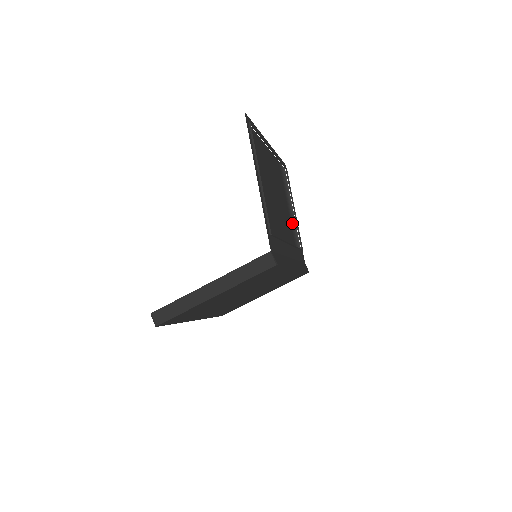
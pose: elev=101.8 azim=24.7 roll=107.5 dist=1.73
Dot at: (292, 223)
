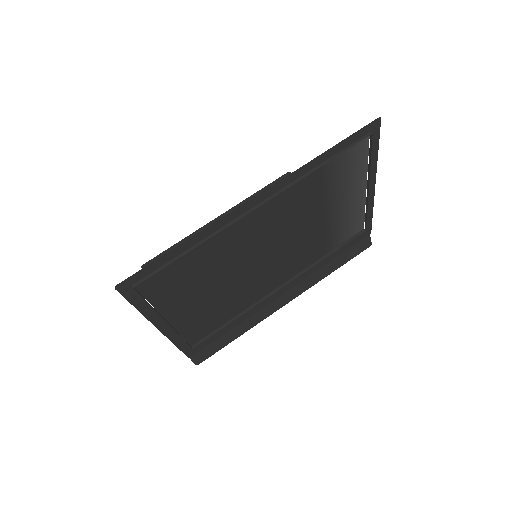
Dot at: (337, 224)
